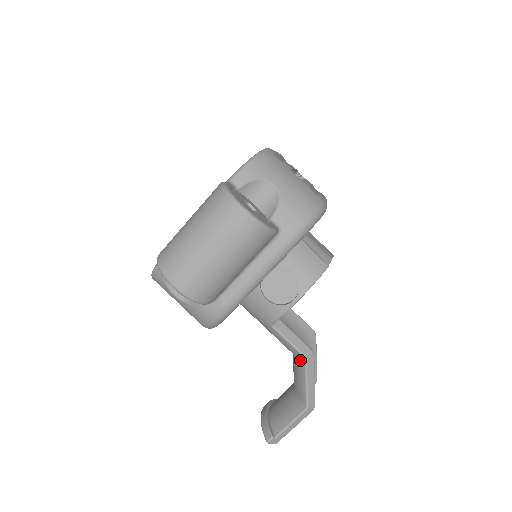
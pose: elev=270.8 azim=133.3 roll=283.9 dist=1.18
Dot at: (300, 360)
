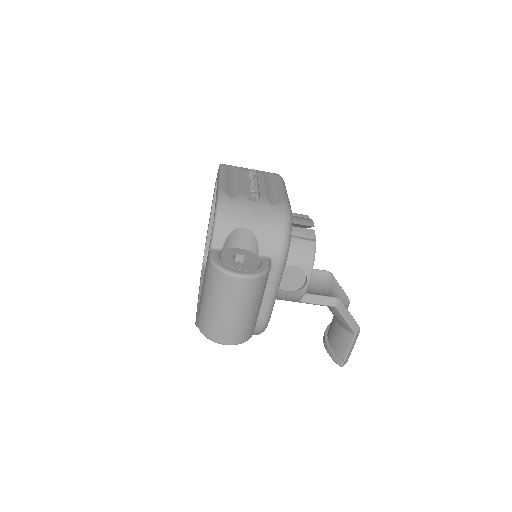
Dot at: (333, 309)
